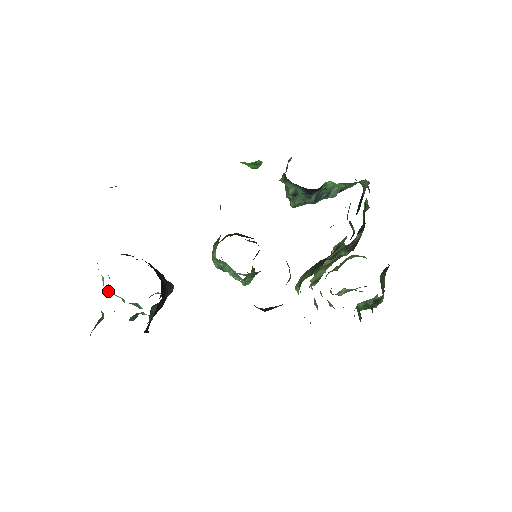
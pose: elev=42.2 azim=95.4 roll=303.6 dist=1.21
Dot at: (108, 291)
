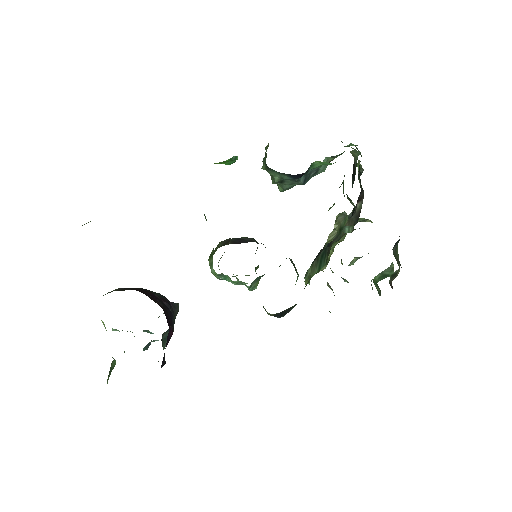
Dot at: (113, 329)
